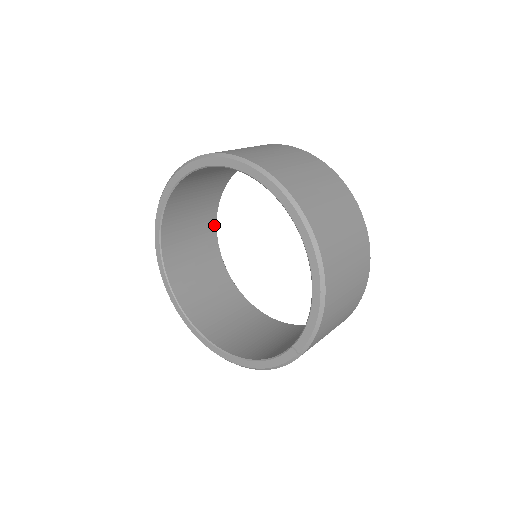
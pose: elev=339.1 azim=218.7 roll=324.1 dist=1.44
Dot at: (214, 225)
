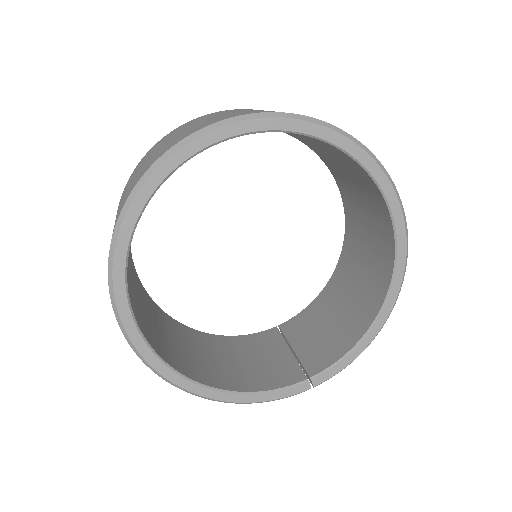
Dot at: occluded
